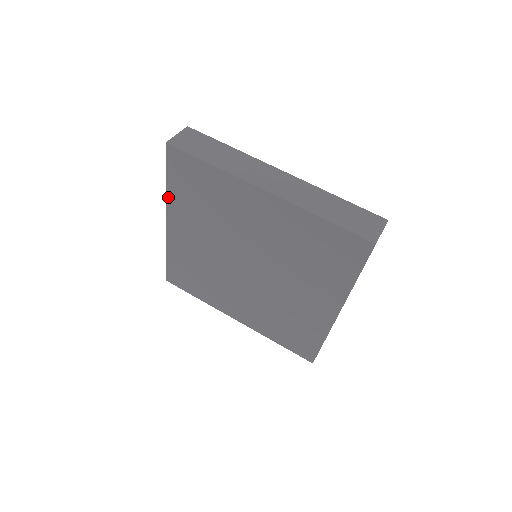
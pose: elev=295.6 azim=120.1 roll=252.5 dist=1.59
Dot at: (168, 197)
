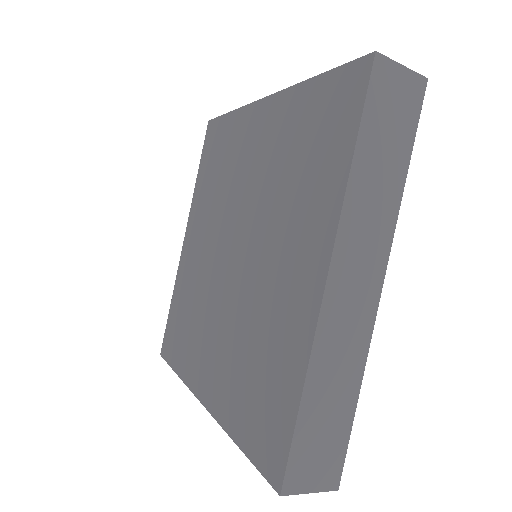
Dot at: (194, 195)
